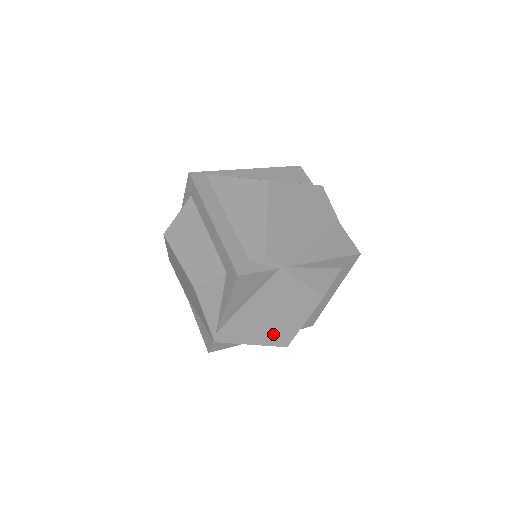
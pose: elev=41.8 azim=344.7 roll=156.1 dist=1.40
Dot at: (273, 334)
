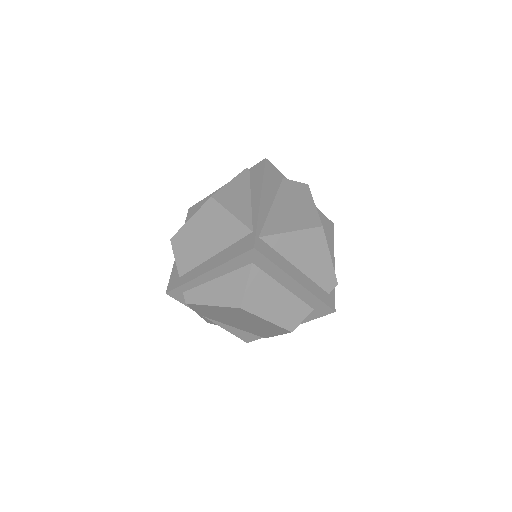
Dot at: occluded
